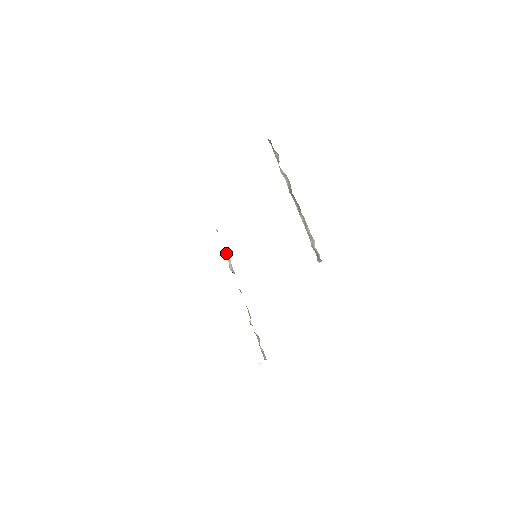
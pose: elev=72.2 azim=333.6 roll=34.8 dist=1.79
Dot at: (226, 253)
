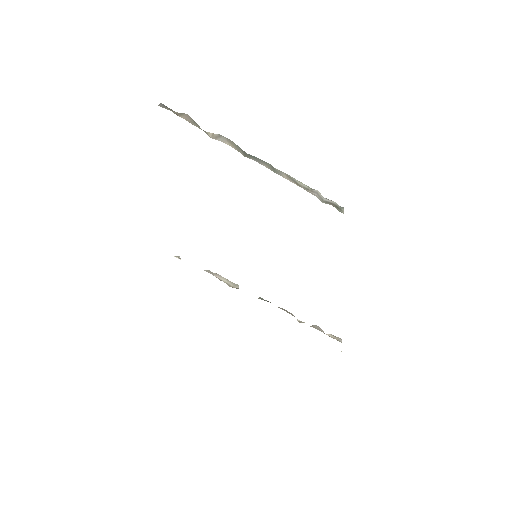
Dot at: (211, 273)
